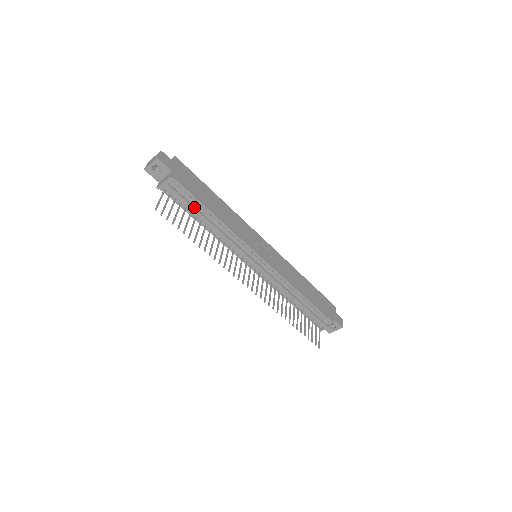
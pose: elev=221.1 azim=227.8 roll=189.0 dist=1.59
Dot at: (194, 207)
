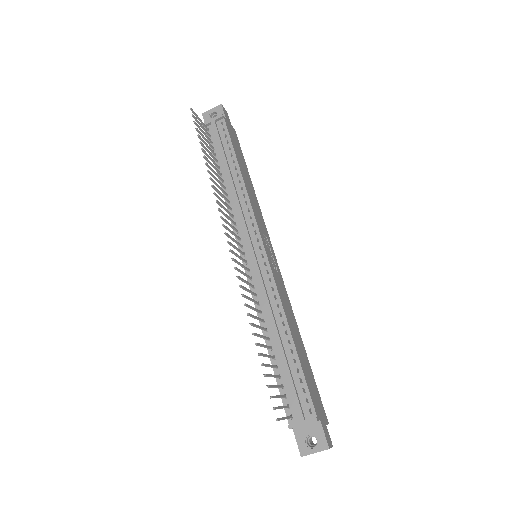
Dot at: (225, 153)
